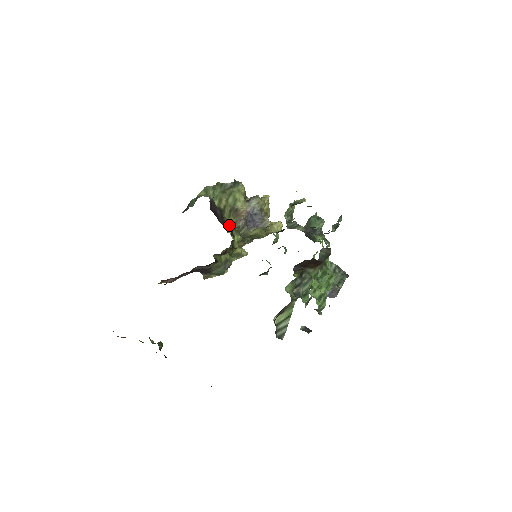
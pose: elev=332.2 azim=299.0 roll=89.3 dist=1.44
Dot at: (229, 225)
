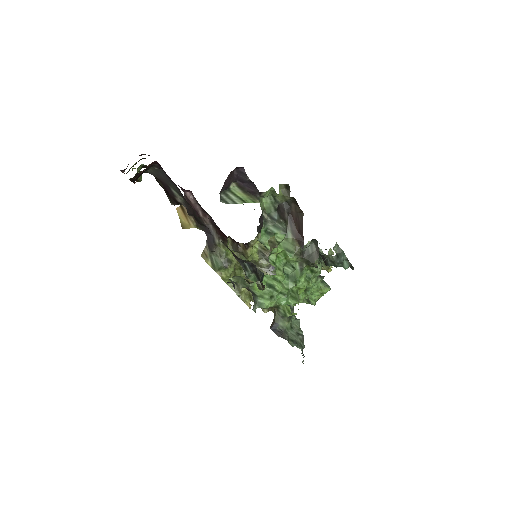
Dot at: occluded
